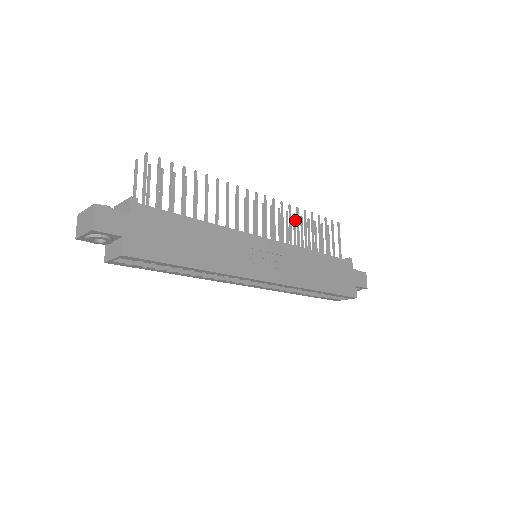
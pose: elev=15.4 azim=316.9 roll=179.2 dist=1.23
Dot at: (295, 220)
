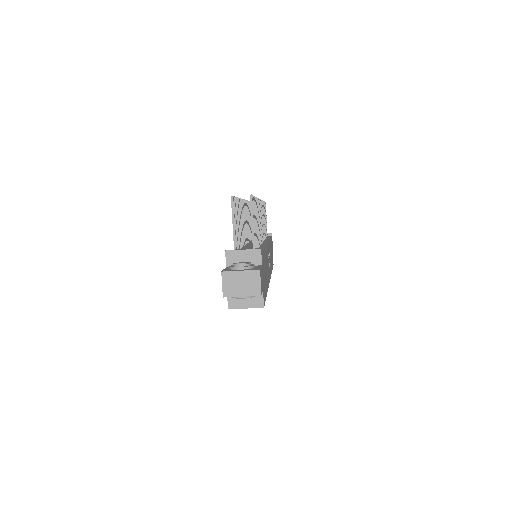
Dot at: occluded
